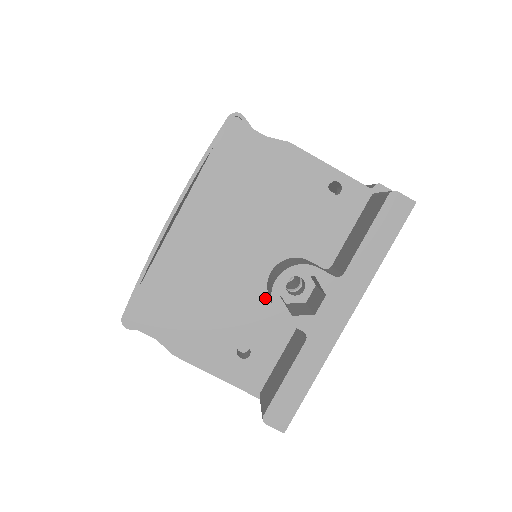
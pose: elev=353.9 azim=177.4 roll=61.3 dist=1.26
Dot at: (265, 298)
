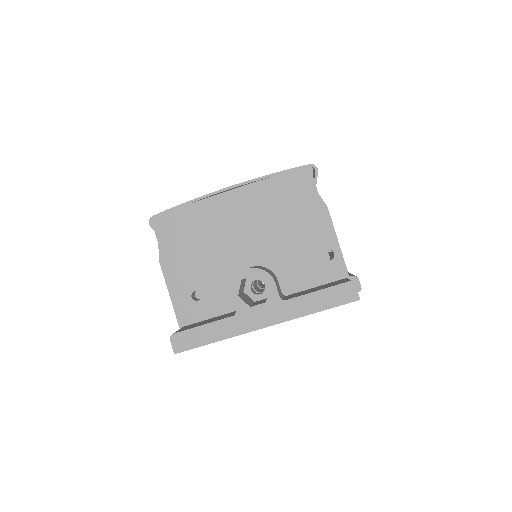
Dot at: occluded
